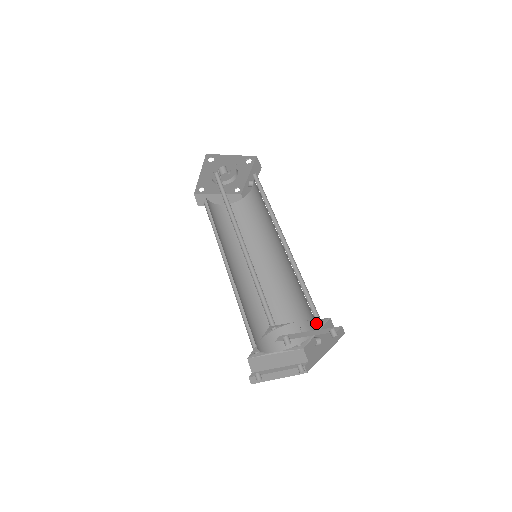
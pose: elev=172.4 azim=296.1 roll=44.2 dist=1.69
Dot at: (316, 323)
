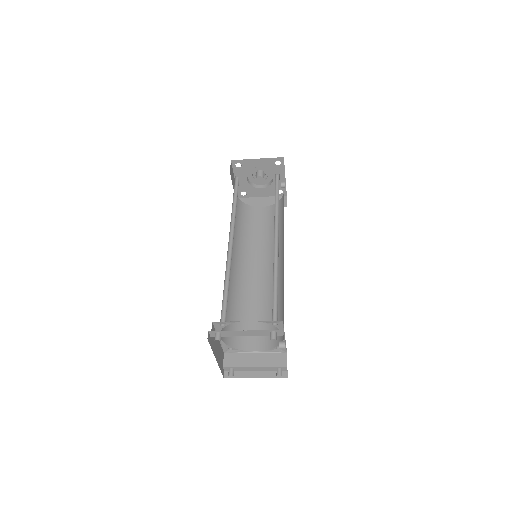
Dot at: (273, 325)
